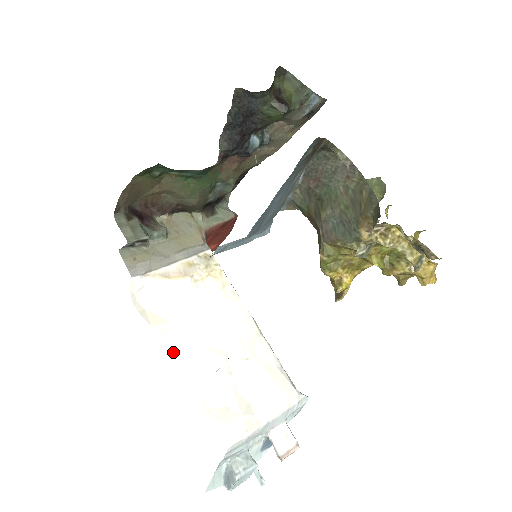
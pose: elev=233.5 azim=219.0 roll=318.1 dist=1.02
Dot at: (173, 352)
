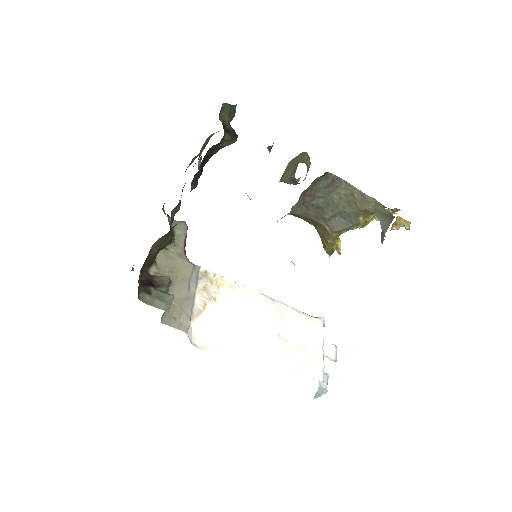
Dot at: (253, 358)
